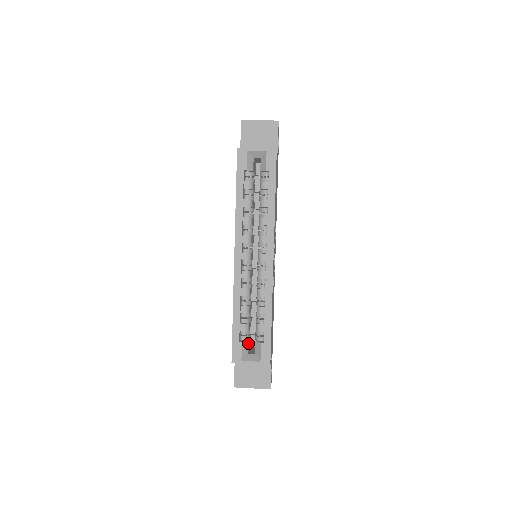
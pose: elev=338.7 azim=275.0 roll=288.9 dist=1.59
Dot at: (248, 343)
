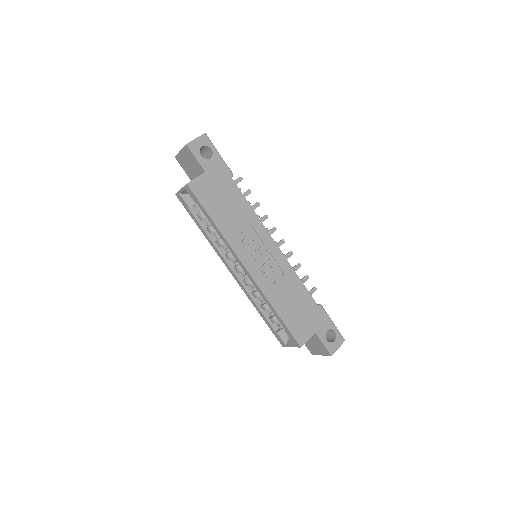
Dot at: (284, 330)
